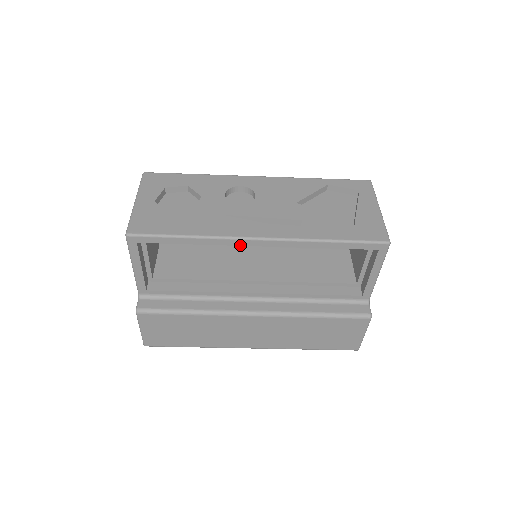
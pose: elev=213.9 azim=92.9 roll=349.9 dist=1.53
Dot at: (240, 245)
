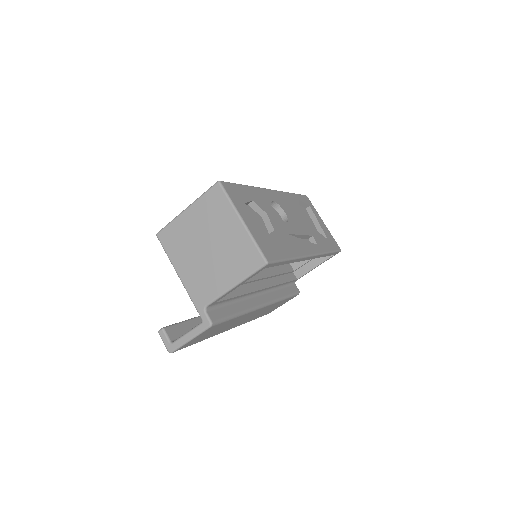
Dot at: occluded
